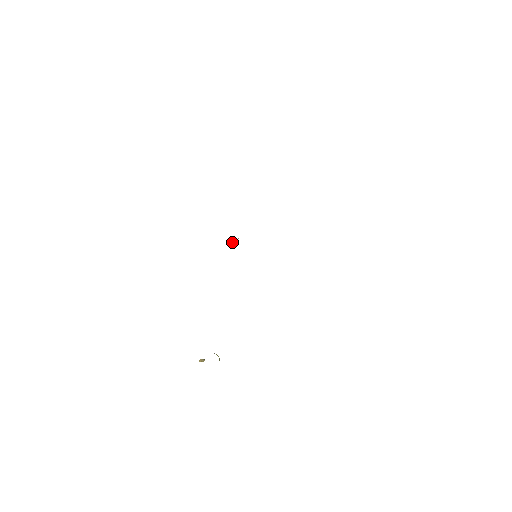
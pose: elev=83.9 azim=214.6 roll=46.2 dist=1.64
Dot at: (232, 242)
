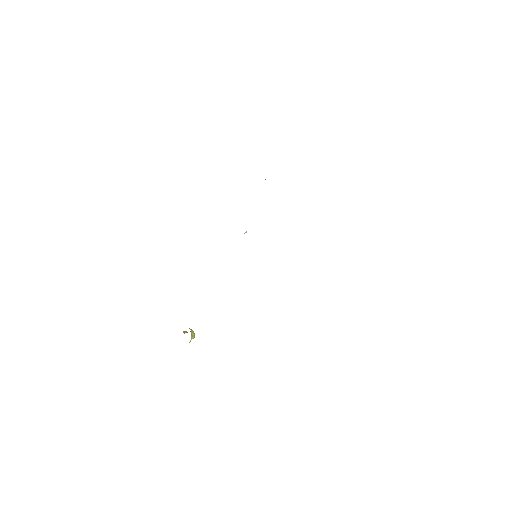
Dot at: occluded
